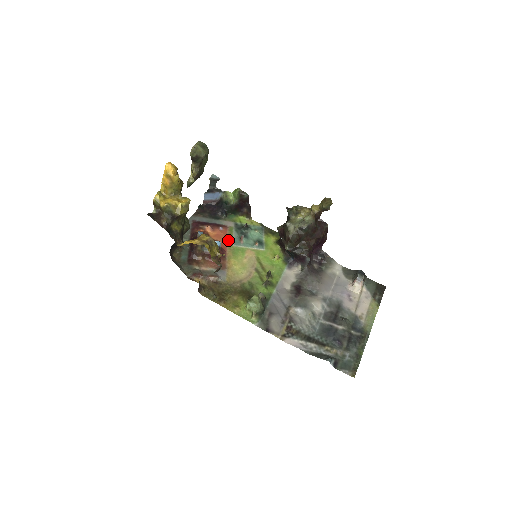
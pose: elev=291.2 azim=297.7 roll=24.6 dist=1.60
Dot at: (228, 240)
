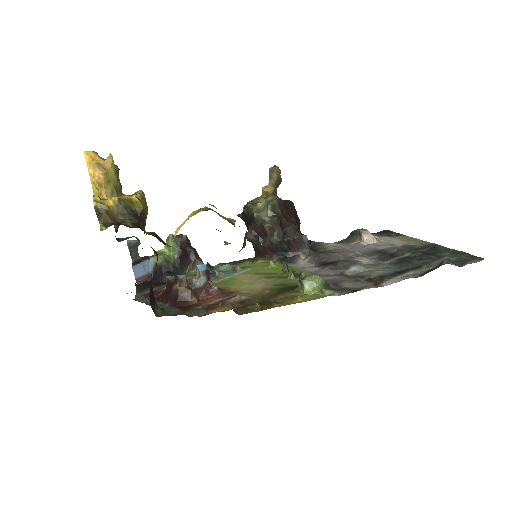
Dot at: occluded
